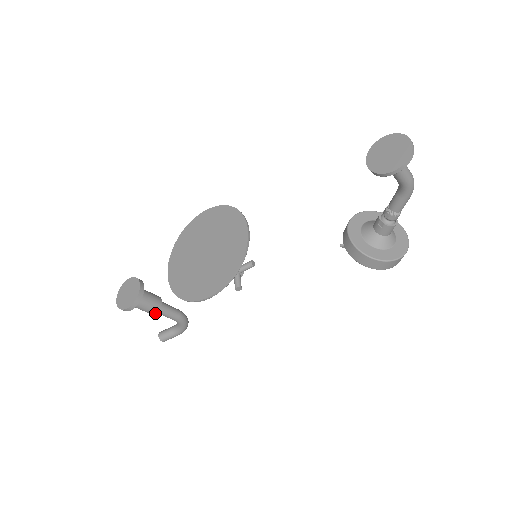
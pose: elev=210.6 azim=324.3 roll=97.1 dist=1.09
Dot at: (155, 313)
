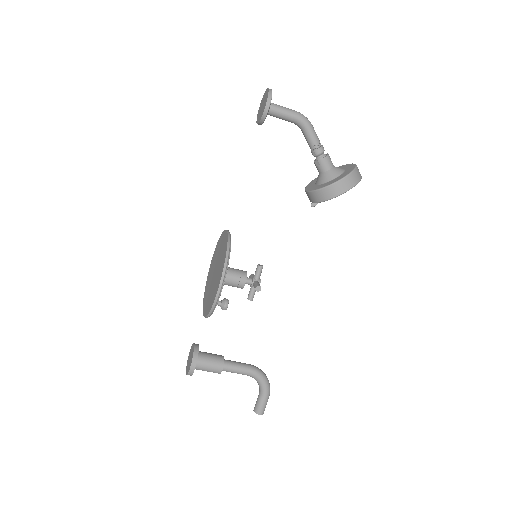
Dot at: (222, 368)
